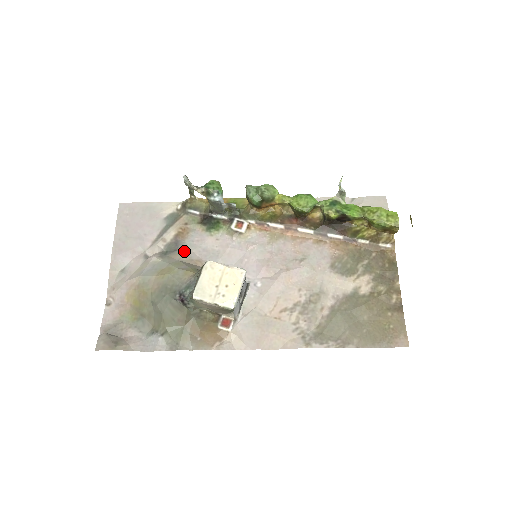
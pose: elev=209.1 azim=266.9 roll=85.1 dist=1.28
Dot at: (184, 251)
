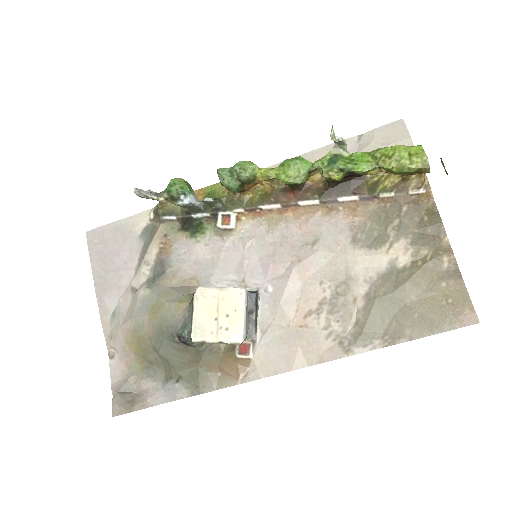
Dot at: (173, 271)
